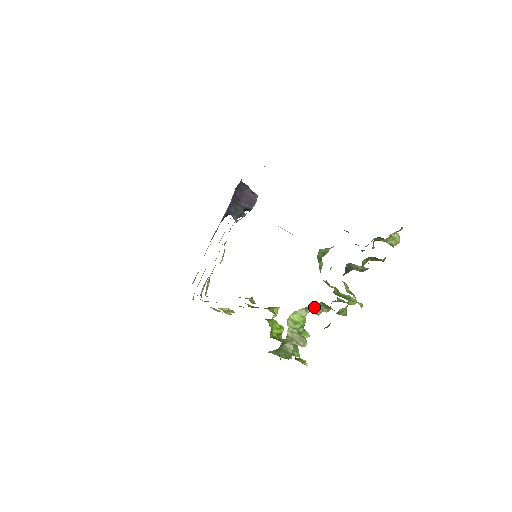
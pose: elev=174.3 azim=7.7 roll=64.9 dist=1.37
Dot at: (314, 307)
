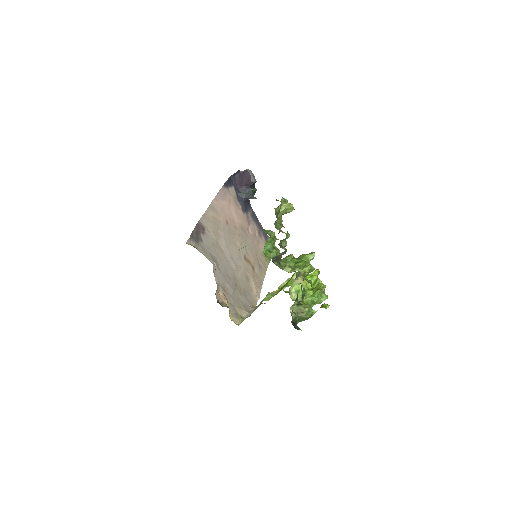
Dot at: (298, 275)
